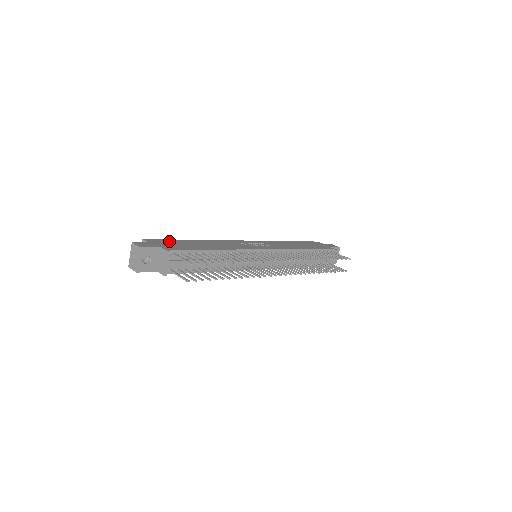
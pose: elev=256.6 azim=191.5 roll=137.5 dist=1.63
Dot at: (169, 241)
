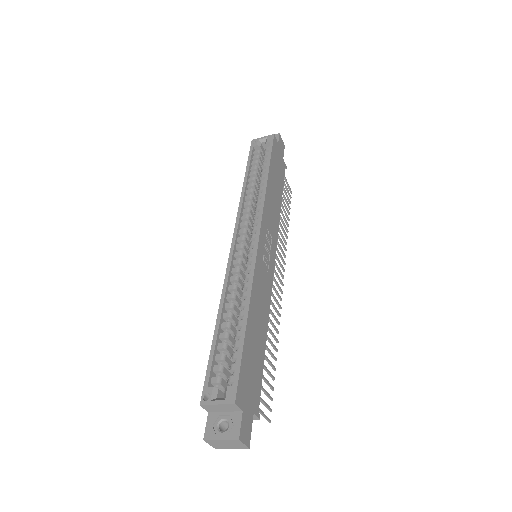
Dot at: (246, 369)
